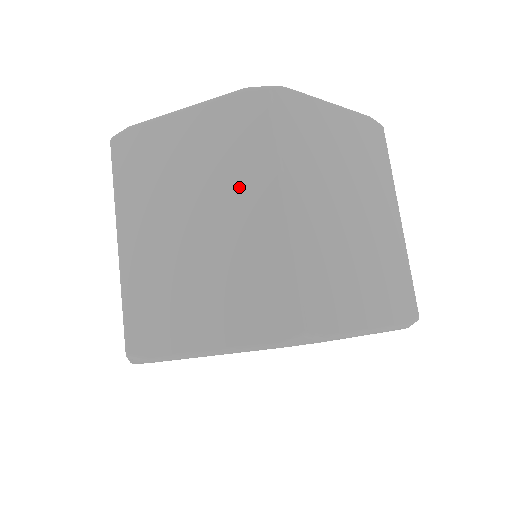
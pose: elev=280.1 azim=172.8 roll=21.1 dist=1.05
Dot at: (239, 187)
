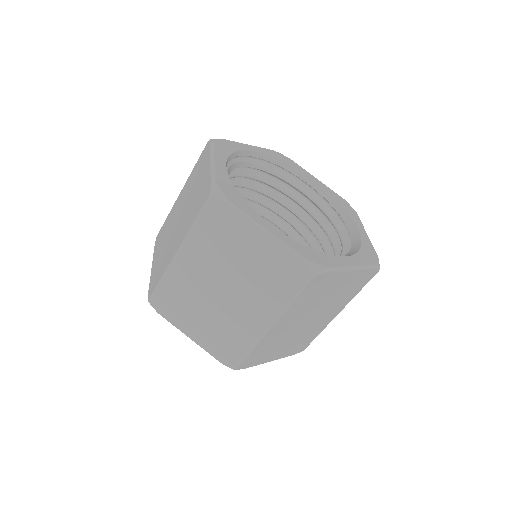
Dot at: (335, 307)
